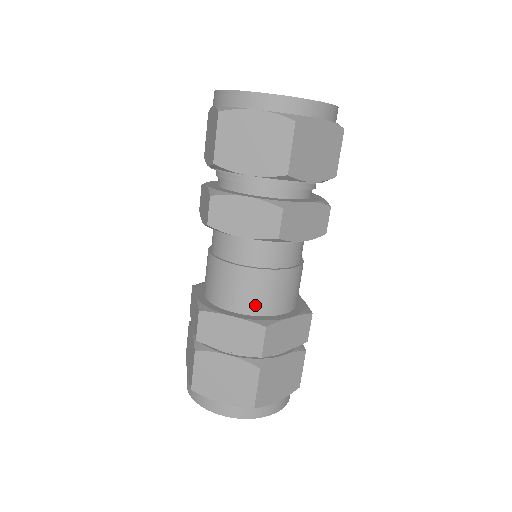
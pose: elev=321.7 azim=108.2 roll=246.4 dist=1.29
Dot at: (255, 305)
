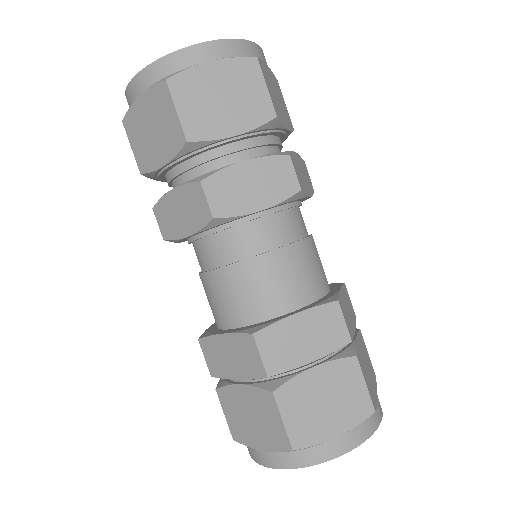
Dot at: (307, 290)
